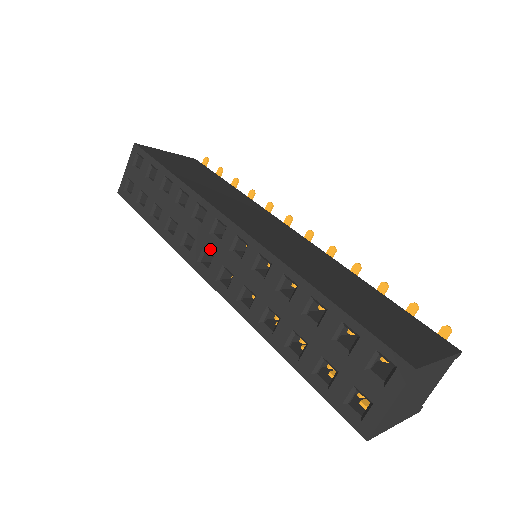
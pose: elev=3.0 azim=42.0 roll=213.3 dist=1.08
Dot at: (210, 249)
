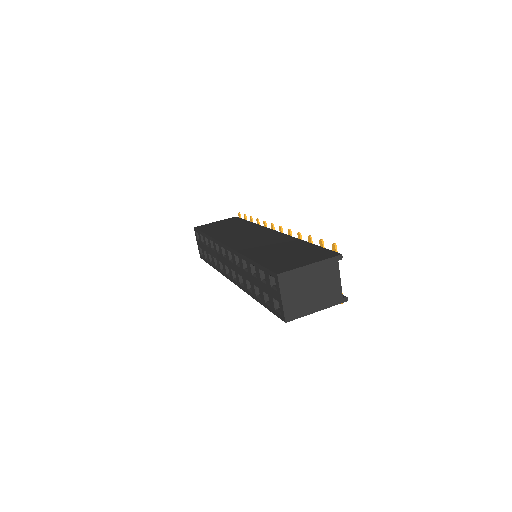
Dot at: (226, 264)
